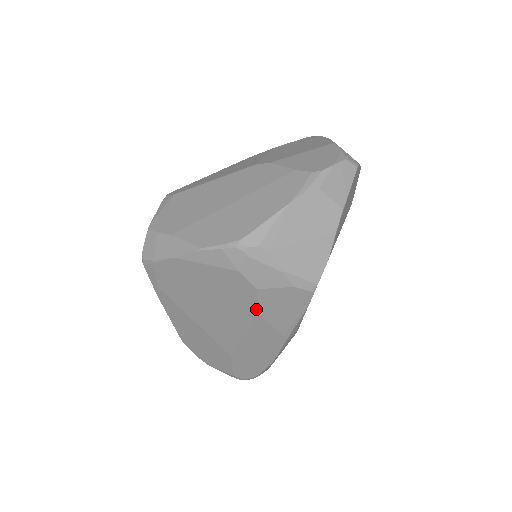
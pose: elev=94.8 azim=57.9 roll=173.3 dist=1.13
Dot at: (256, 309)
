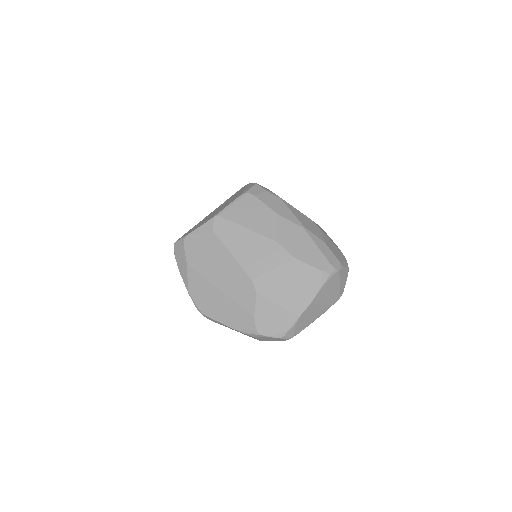
Dot at: occluded
